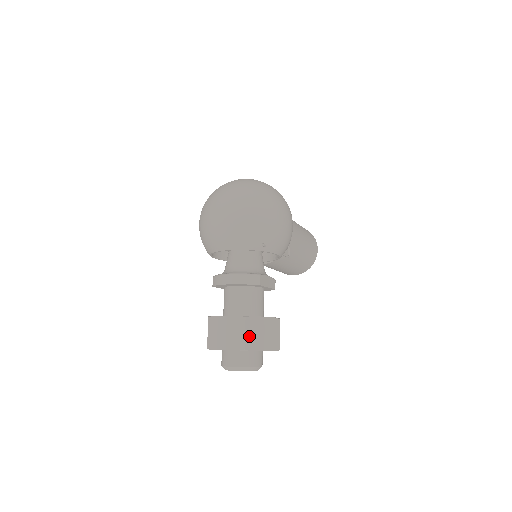
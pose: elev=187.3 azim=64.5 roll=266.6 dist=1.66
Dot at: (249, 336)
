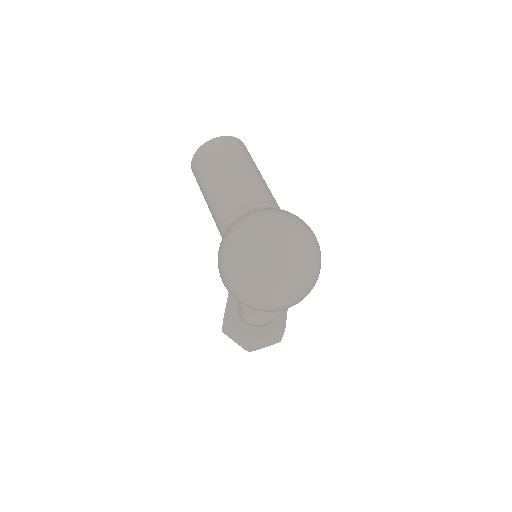
Dot at: occluded
